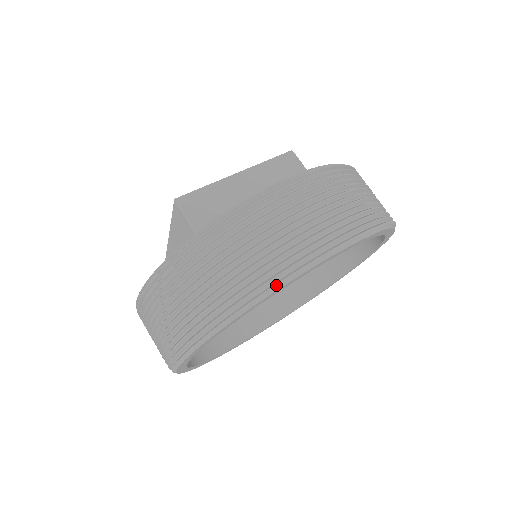
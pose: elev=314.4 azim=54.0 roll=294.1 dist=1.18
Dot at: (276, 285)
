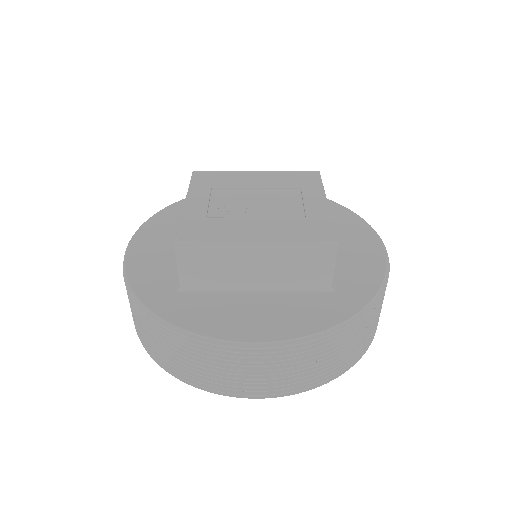
Dot at: occluded
